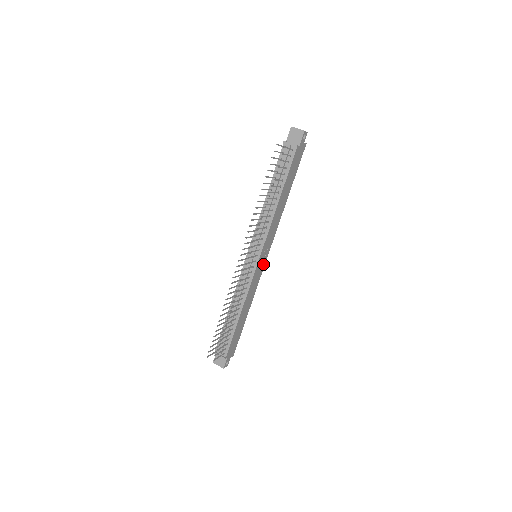
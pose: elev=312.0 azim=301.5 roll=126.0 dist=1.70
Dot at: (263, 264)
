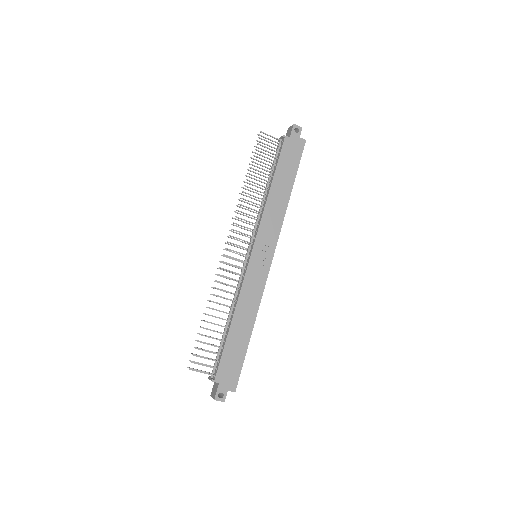
Dot at: (266, 267)
